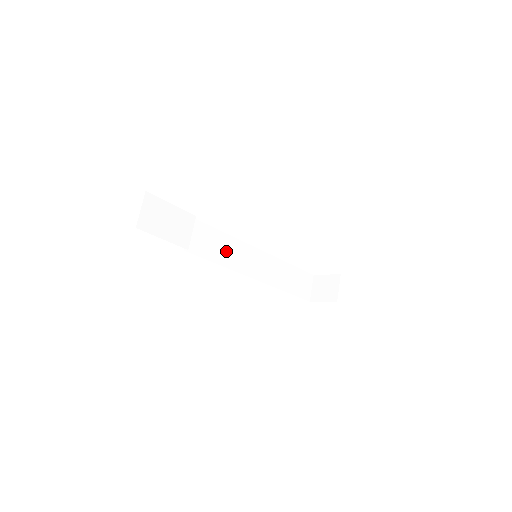
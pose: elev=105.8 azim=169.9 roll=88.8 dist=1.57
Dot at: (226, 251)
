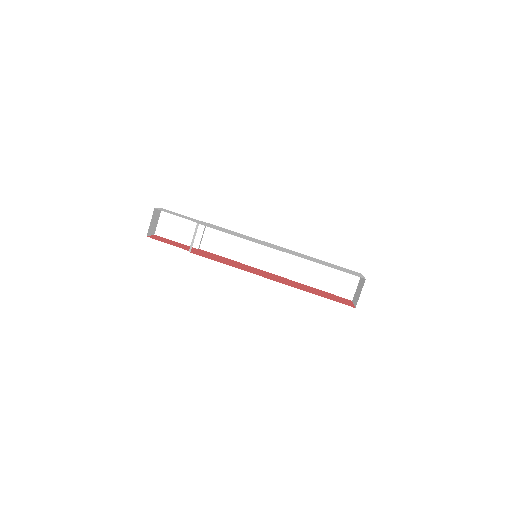
Dot at: (241, 249)
